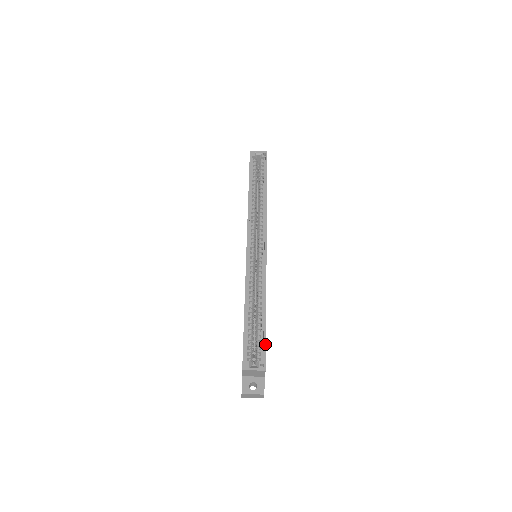
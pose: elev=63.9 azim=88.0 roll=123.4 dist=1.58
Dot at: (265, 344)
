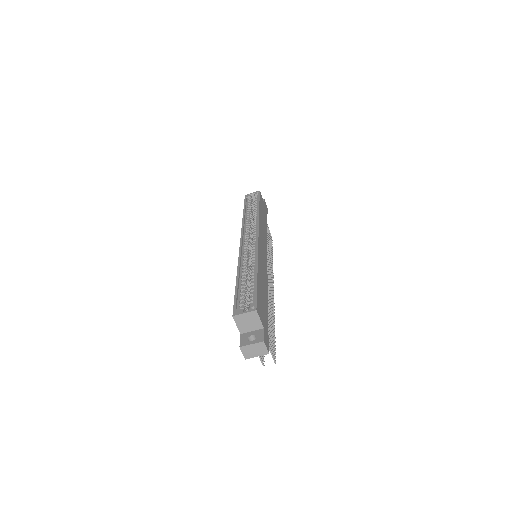
Dot at: (256, 293)
